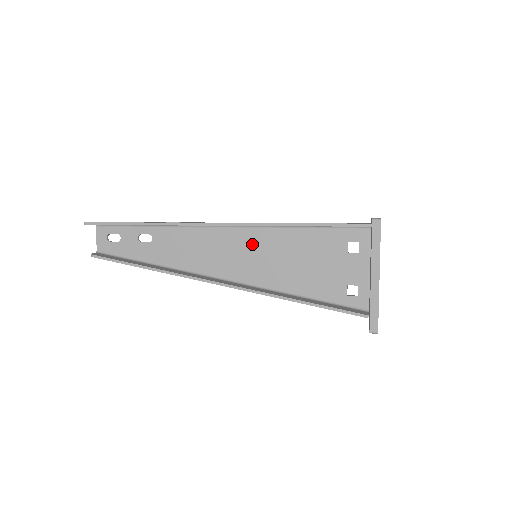
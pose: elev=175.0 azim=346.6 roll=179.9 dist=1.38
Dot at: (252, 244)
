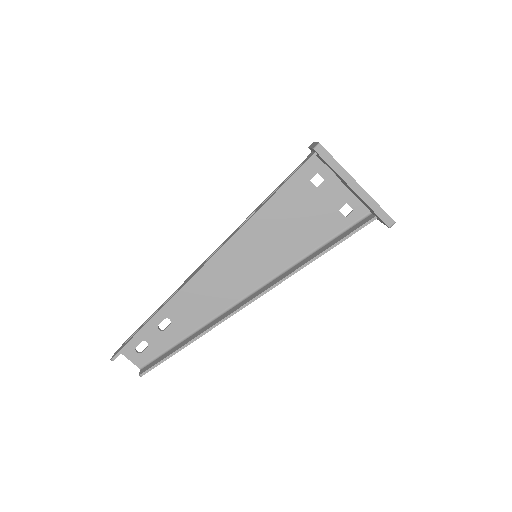
Dot at: (244, 251)
